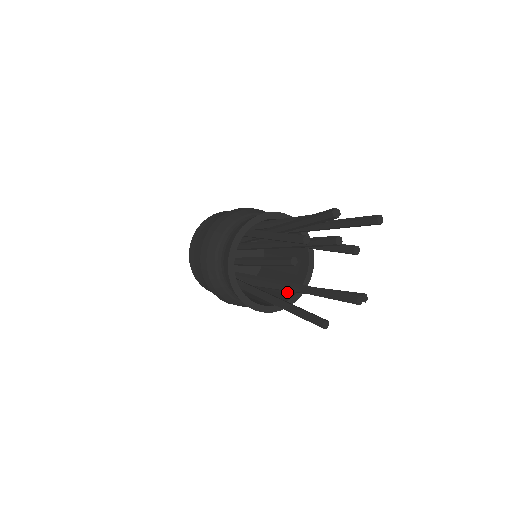
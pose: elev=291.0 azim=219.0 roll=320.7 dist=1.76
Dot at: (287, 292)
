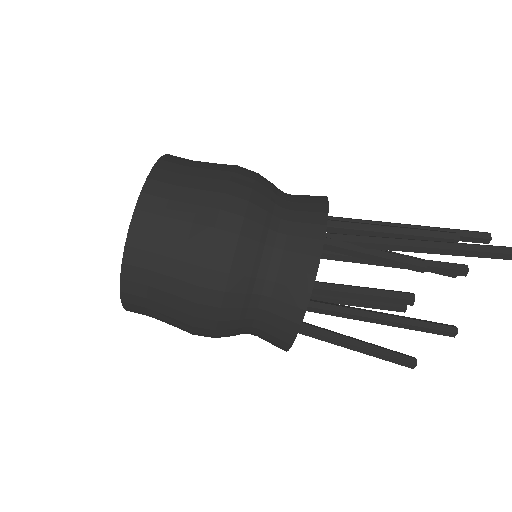
Dot at: occluded
